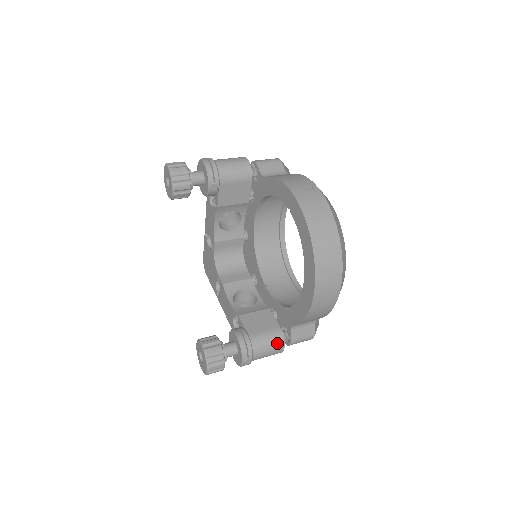
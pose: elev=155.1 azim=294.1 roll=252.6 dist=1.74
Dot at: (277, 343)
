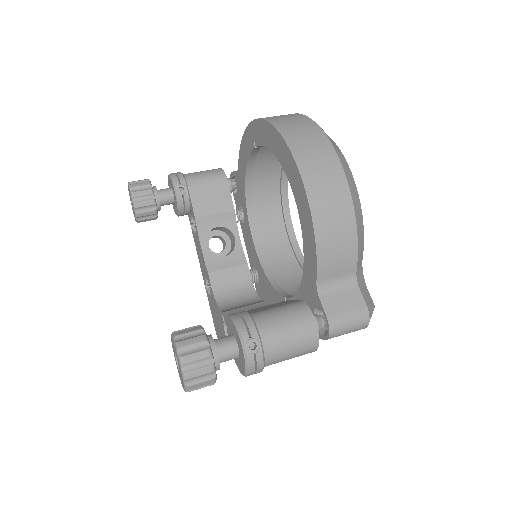
Dot at: (299, 315)
